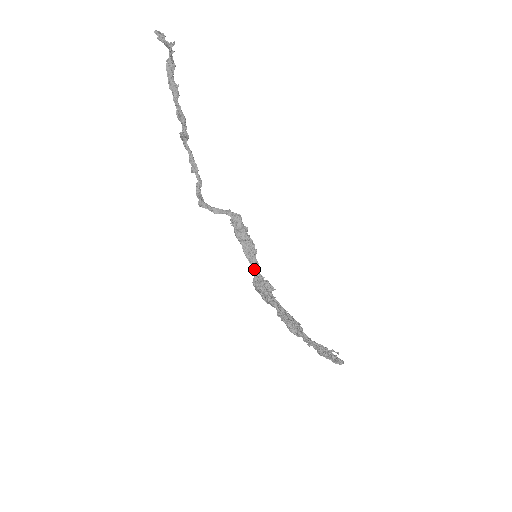
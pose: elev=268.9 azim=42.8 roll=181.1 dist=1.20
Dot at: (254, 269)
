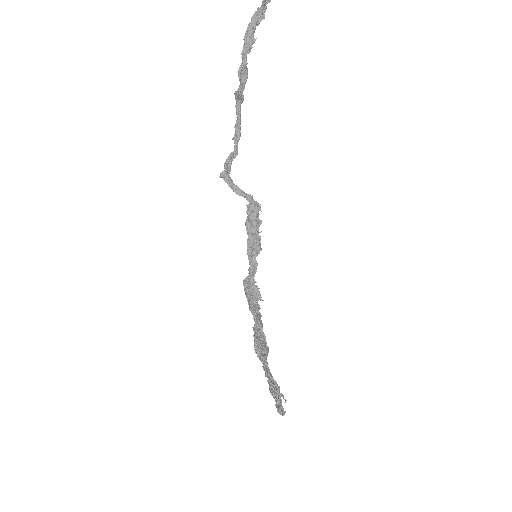
Dot at: (249, 268)
